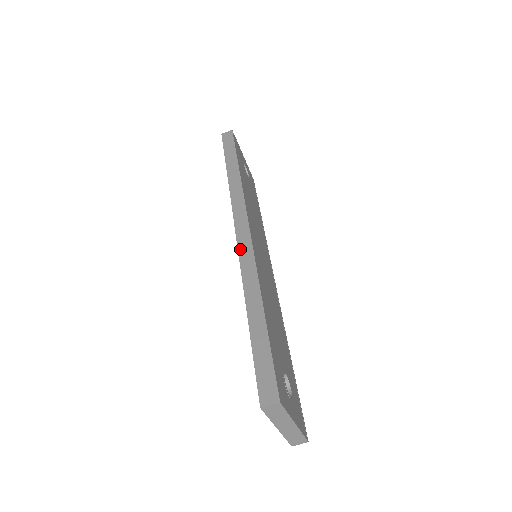
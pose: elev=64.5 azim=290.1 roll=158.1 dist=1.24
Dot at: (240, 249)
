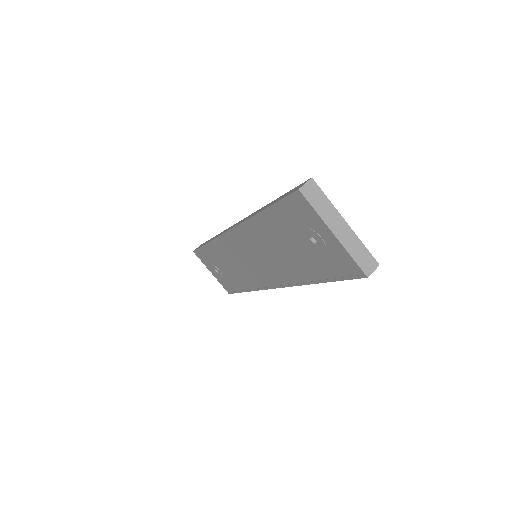
Dot at: (236, 225)
